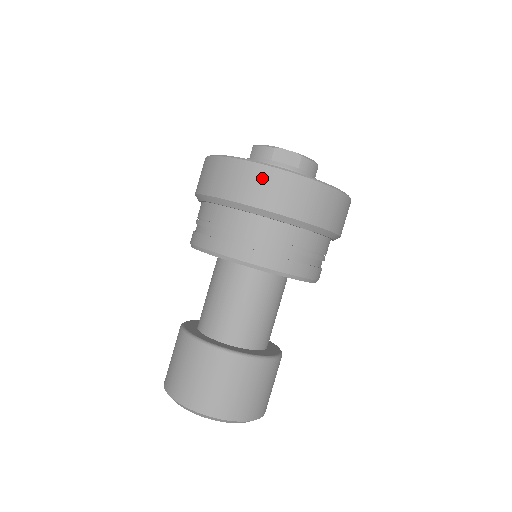
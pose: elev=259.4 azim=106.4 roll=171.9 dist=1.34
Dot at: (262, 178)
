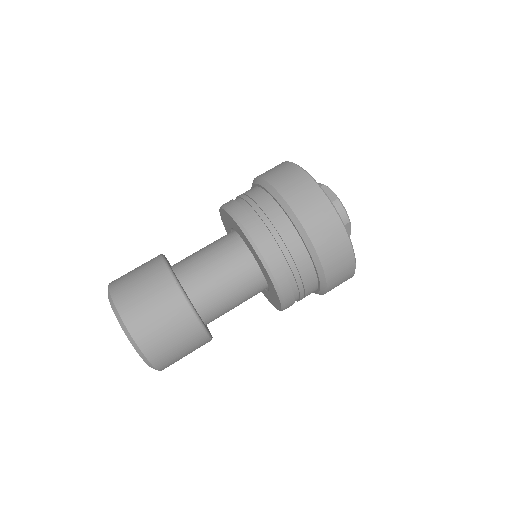
Dot at: (290, 172)
